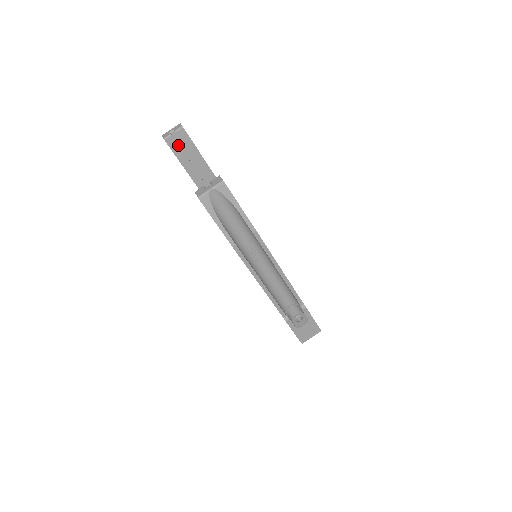
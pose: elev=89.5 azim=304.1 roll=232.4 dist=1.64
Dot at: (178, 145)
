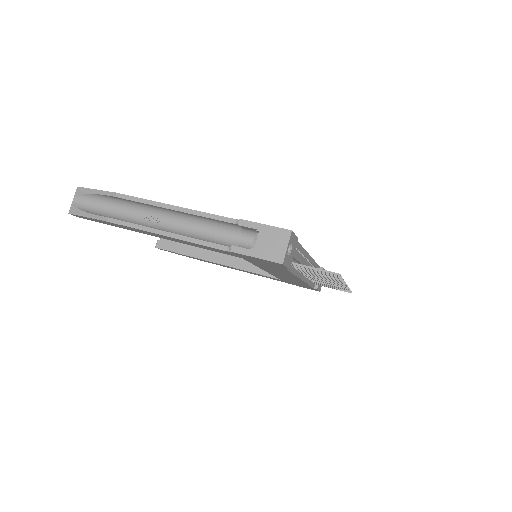
Dot at: (168, 243)
